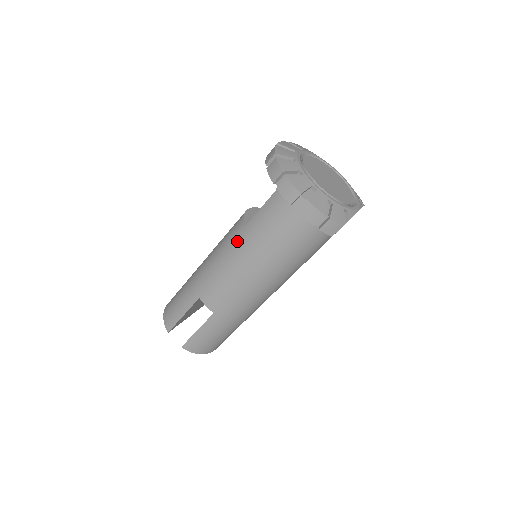
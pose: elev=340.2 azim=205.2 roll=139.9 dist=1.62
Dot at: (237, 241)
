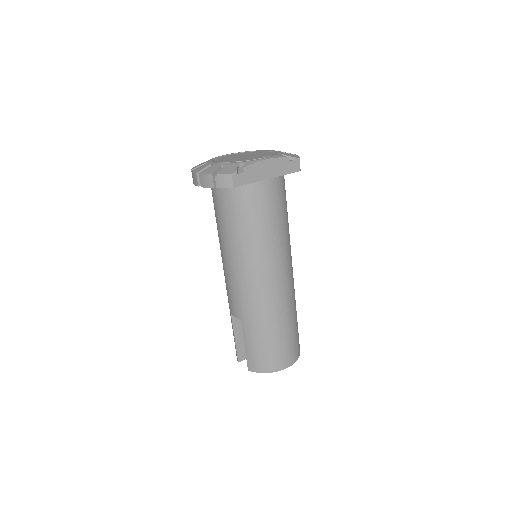
Dot at: occluded
